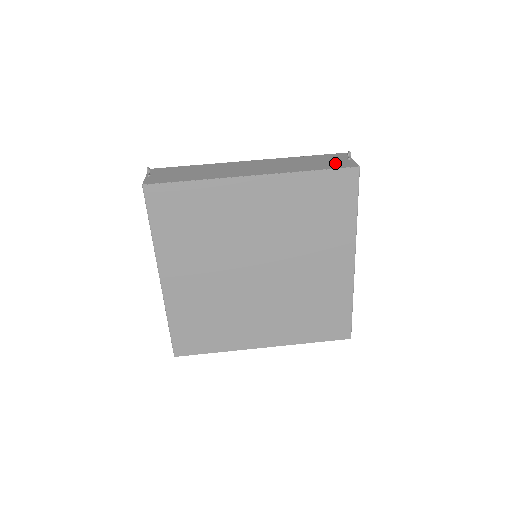
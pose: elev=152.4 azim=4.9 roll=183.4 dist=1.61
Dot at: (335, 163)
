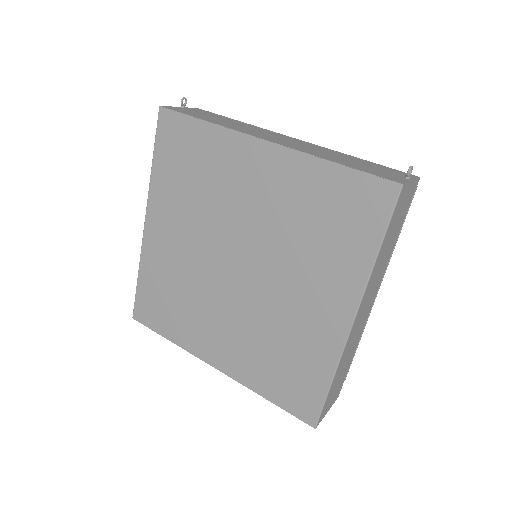
Dot at: (380, 172)
